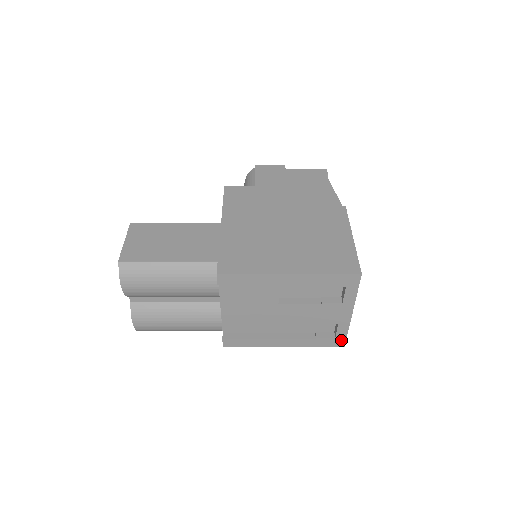
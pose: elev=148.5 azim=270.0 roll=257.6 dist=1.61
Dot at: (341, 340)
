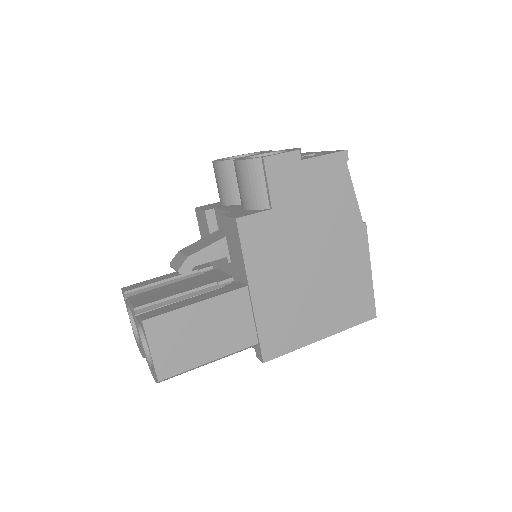
Dot at: occluded
